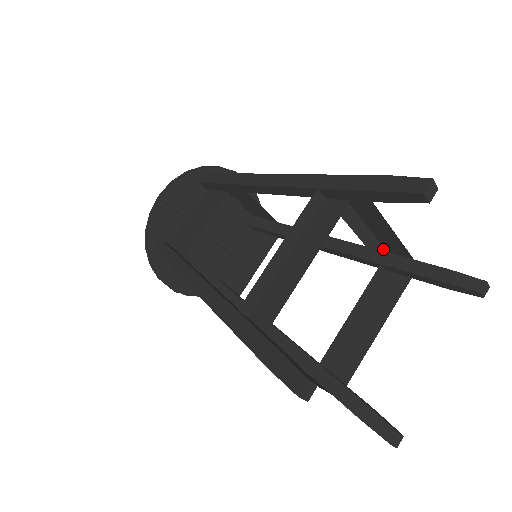
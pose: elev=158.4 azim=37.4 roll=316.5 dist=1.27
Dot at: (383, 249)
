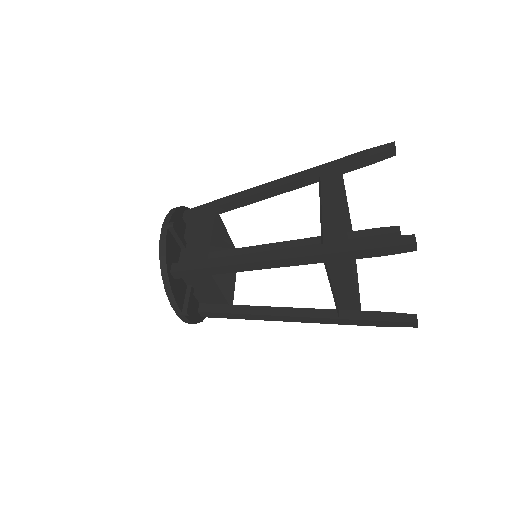
Dot at: occluded
